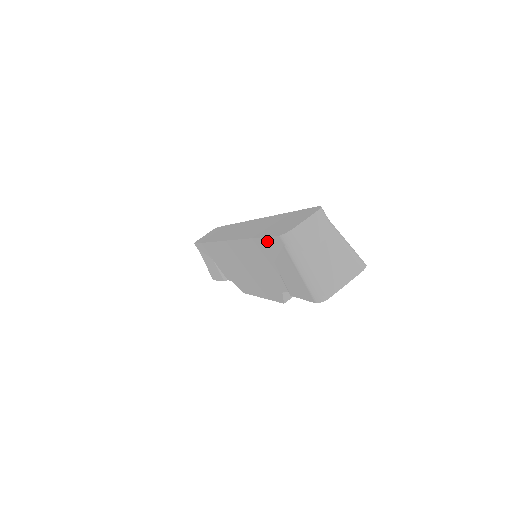
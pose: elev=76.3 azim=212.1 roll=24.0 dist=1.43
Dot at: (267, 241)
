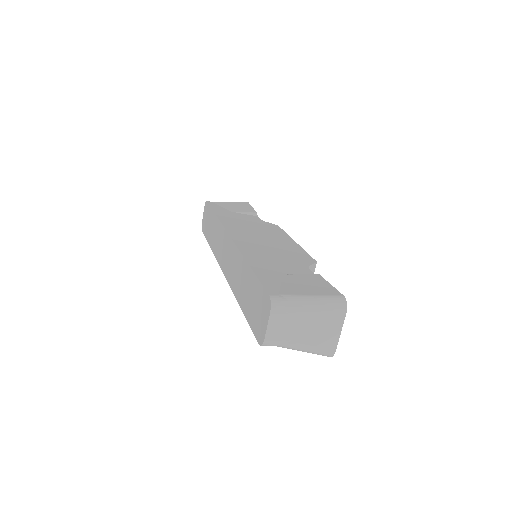
Dot at: occluded
